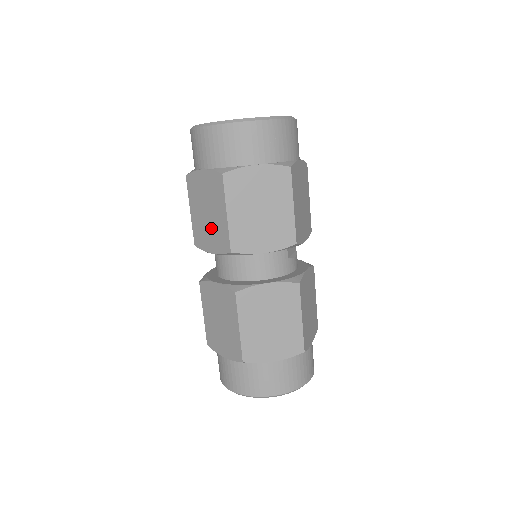
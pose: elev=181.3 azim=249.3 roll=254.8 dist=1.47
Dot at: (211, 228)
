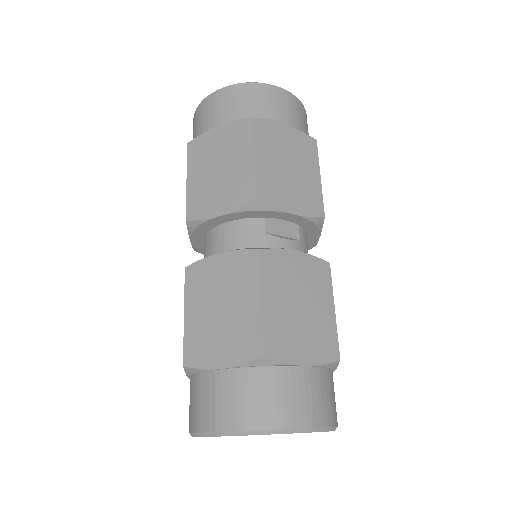
Dot at: occluded
